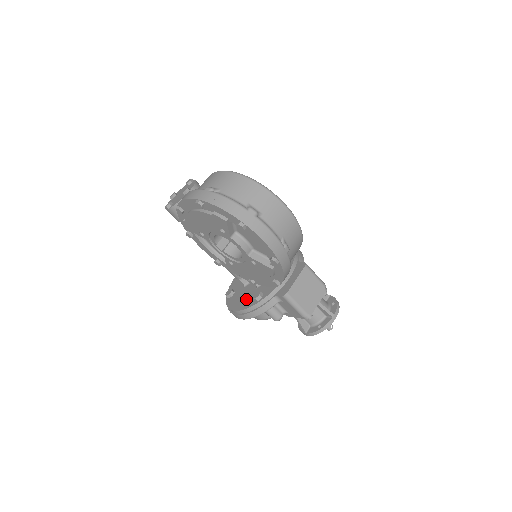
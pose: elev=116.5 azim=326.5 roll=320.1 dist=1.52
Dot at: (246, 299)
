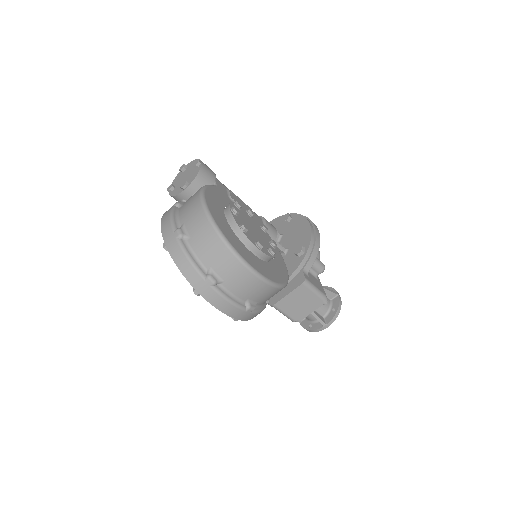
Dot at: occluded
